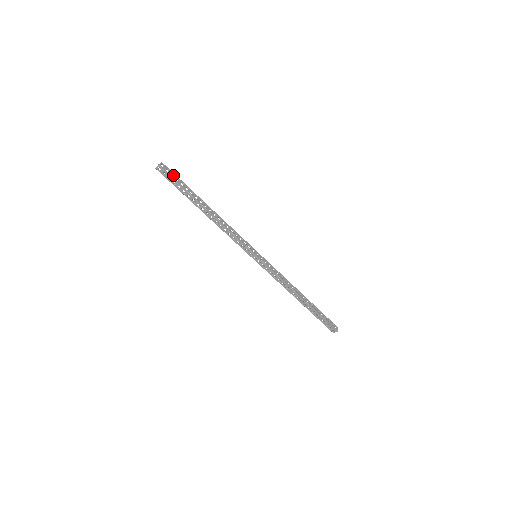
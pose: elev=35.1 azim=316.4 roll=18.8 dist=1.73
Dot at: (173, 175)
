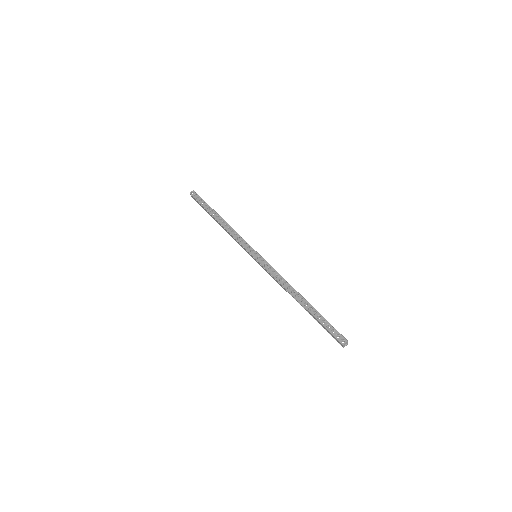
Dot at: (199, 198)
